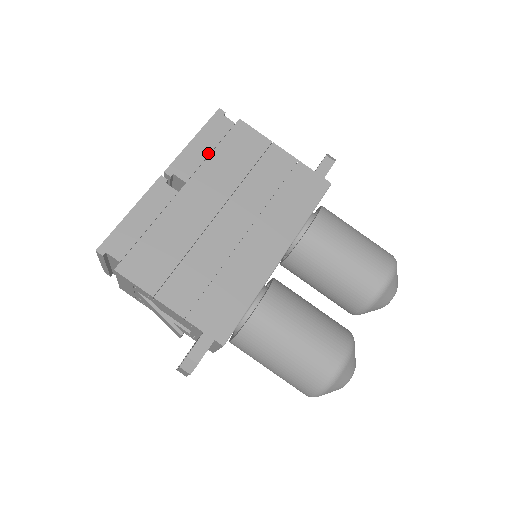
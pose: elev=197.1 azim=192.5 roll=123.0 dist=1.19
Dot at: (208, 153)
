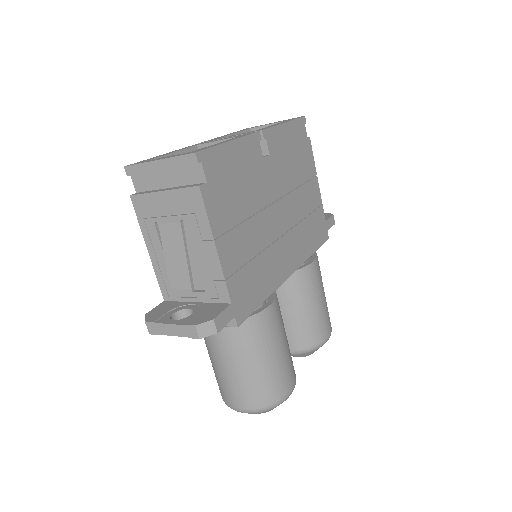
Dot at: (288, 144)
